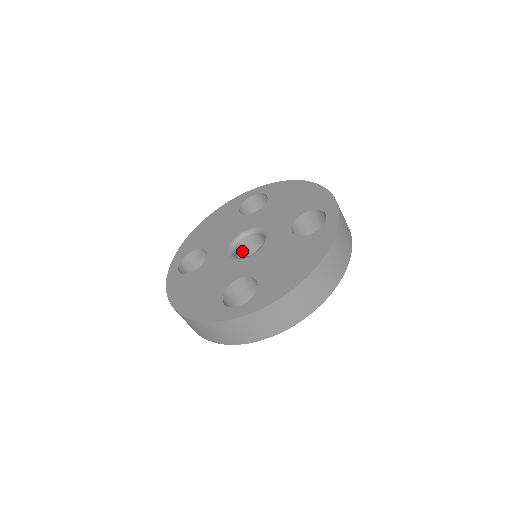
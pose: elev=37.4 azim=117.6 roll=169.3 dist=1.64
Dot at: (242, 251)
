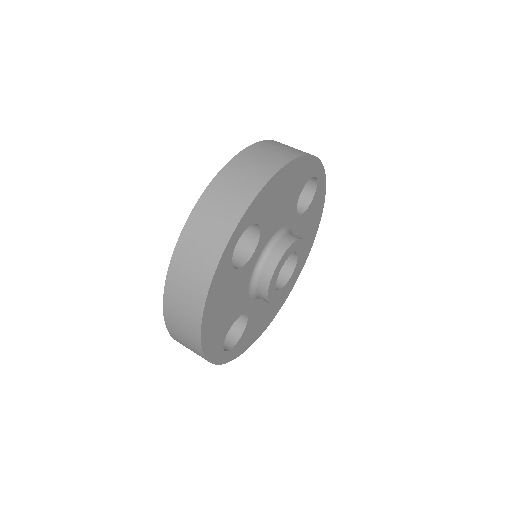
Dot at: occluded
